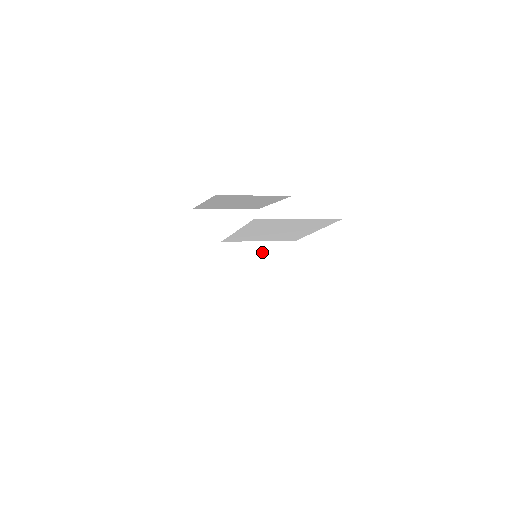
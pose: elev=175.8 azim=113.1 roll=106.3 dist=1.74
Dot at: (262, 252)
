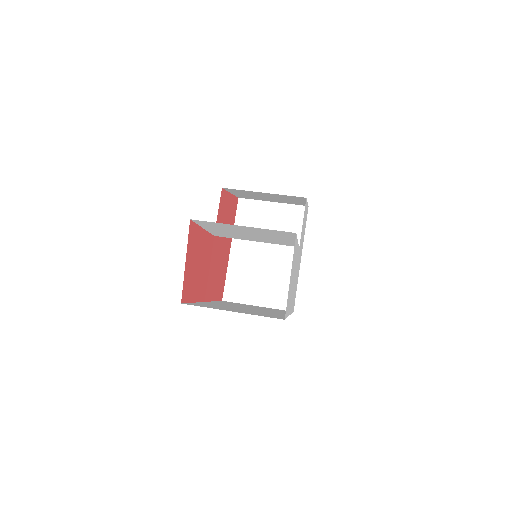
Dot at: occluded
